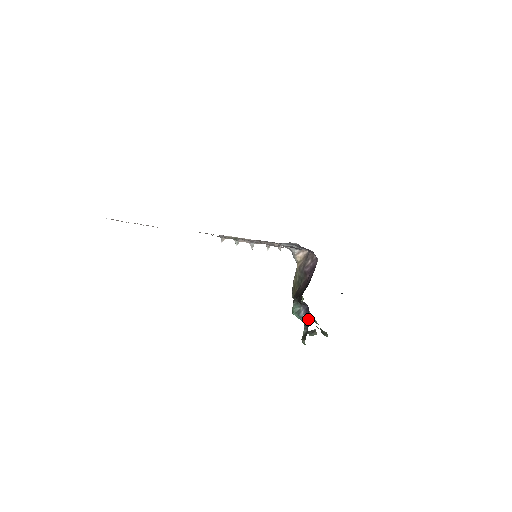
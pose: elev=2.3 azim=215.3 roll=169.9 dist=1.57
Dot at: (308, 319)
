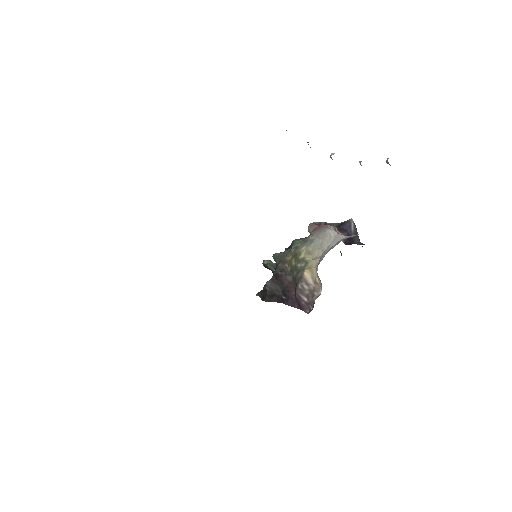
Dot at: occluded
